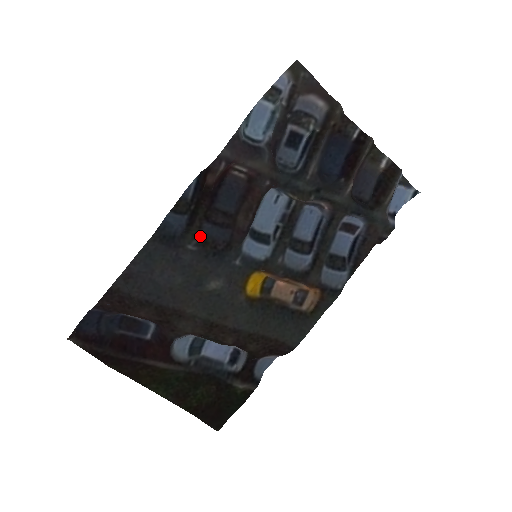
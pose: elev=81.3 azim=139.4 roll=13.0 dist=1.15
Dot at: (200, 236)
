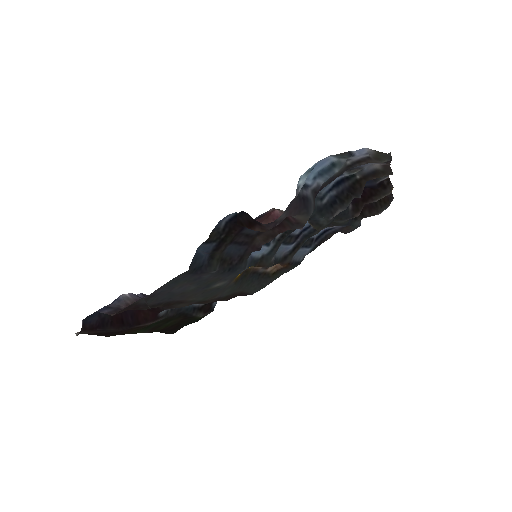
Dot at: (222, 257)
